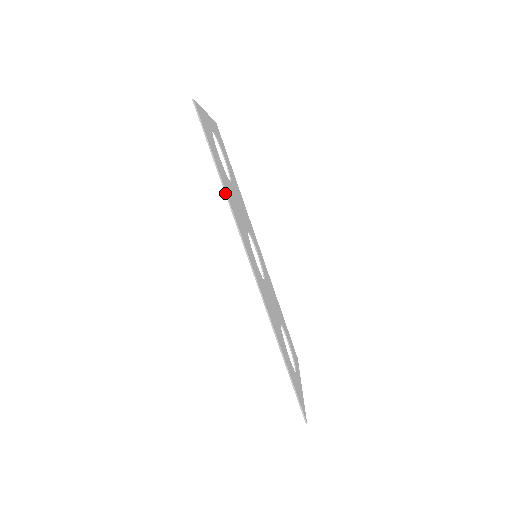
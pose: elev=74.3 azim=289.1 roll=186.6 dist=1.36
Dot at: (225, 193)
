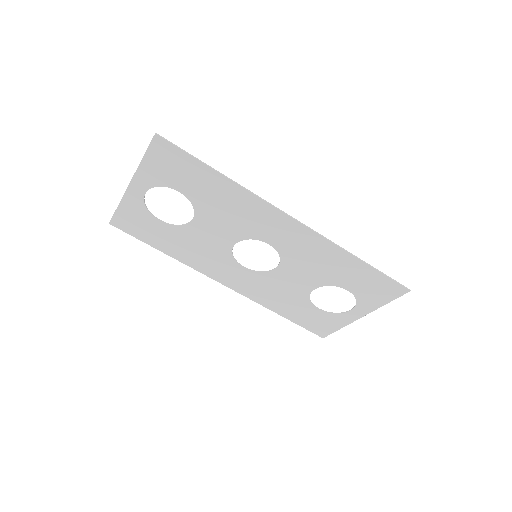
Dot at: (234, 182)
